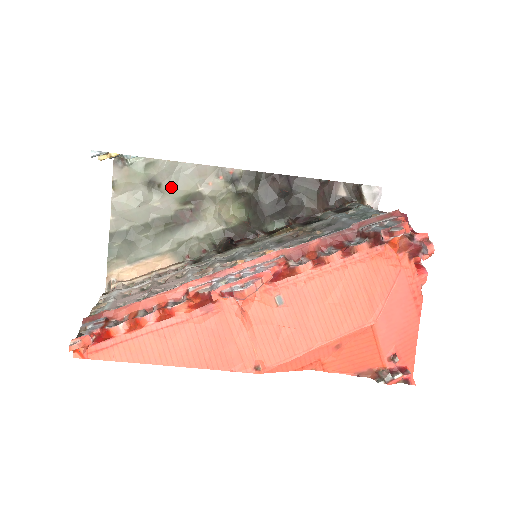
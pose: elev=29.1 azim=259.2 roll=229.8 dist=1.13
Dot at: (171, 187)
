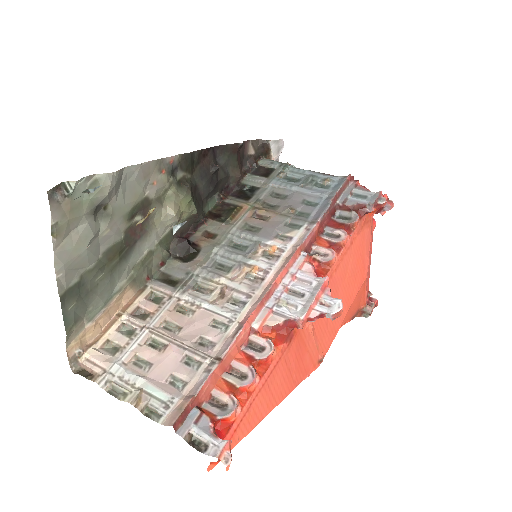
Dot at: (119, 204)
